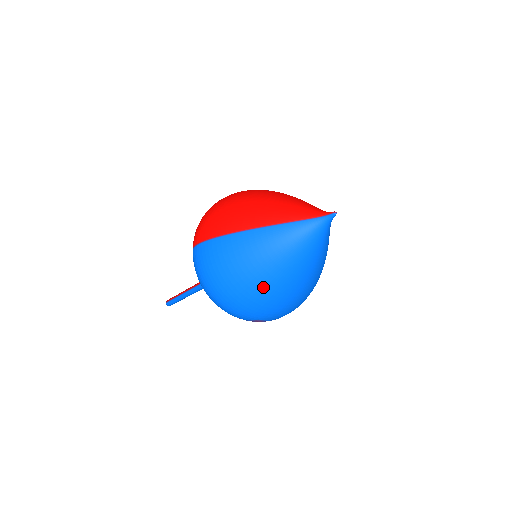
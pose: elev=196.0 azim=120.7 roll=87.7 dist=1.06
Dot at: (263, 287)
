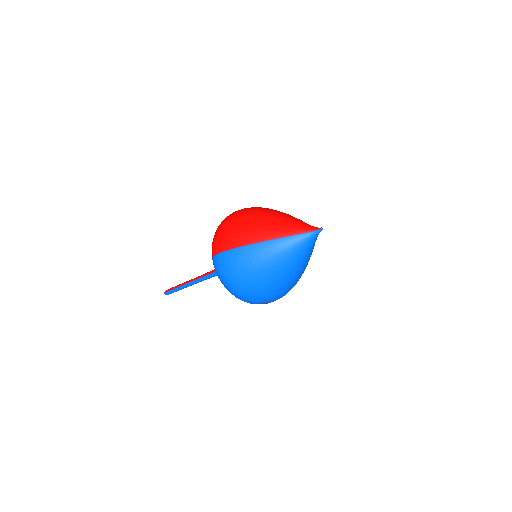
Dot at: (272, 281)
